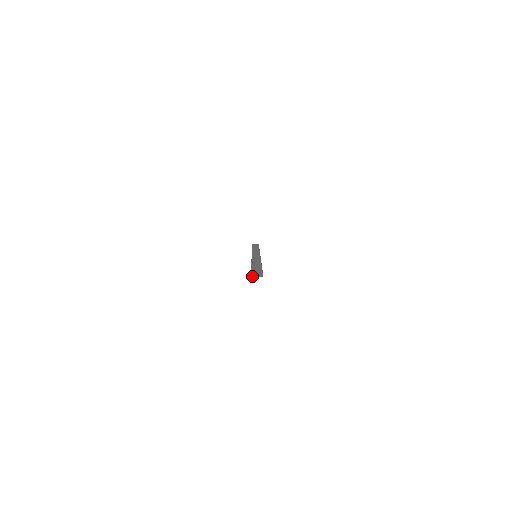
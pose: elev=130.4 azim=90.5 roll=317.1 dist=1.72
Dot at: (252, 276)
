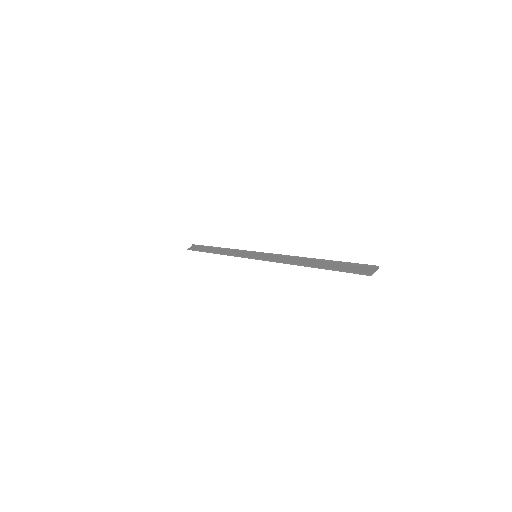
Dot at: (366, 274)
